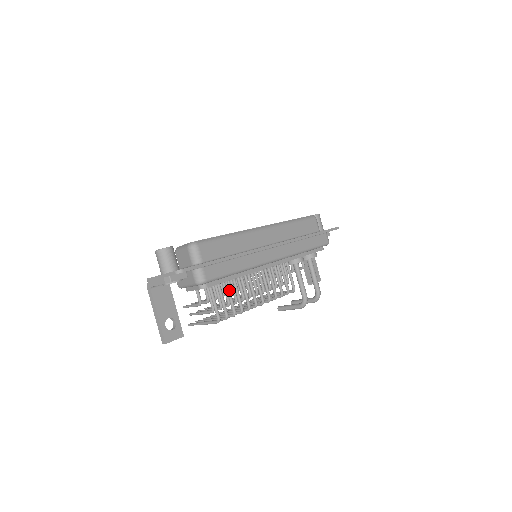
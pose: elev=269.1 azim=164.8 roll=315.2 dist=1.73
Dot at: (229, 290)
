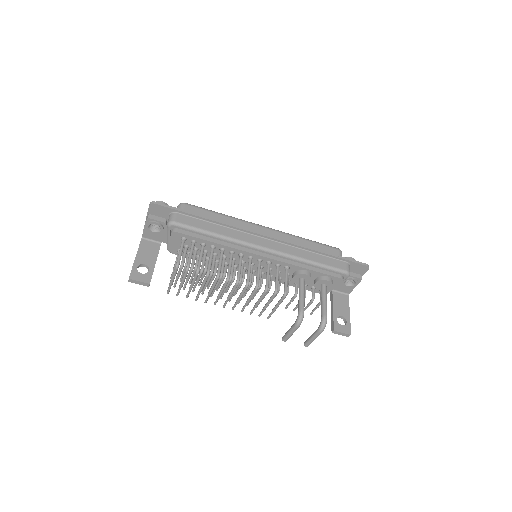
Dot at: (202, 251)
